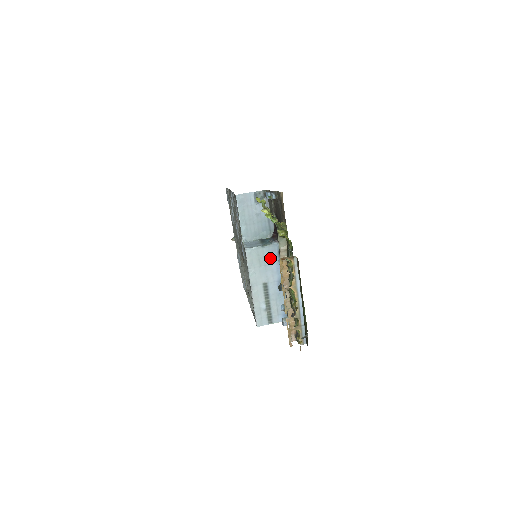
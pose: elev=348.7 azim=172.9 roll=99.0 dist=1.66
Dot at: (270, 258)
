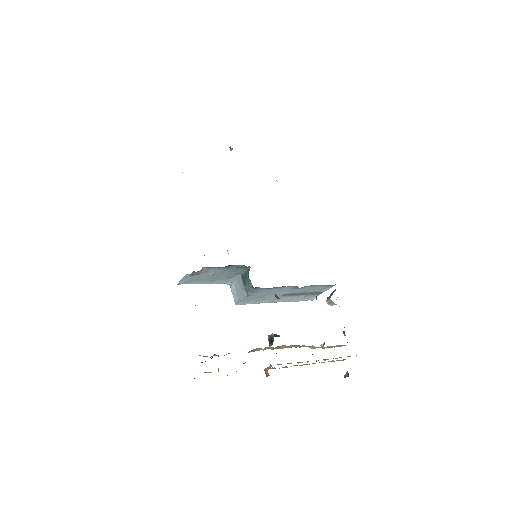
Dot at: (265, 292)
